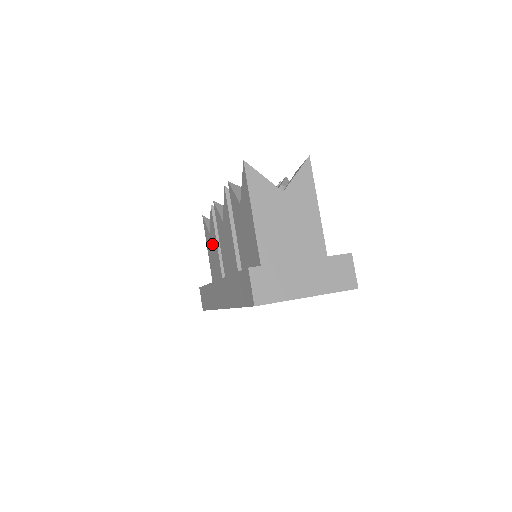
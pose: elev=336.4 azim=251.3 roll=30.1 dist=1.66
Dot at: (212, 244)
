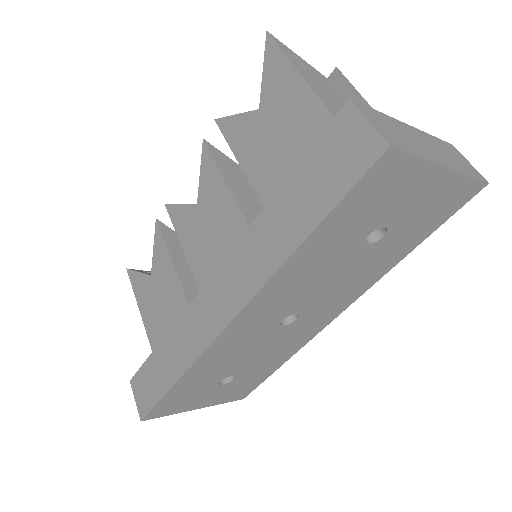
Dot at: (158, 285)
